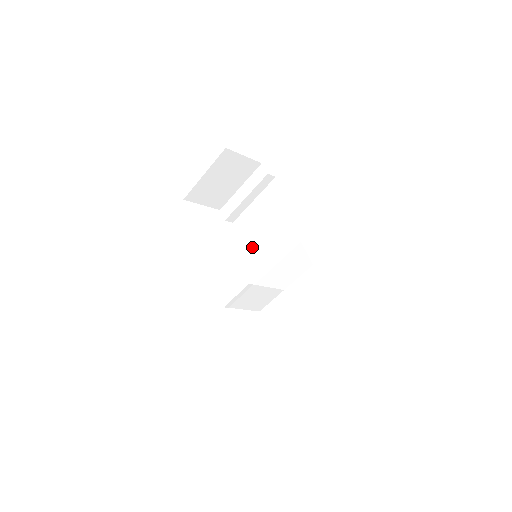
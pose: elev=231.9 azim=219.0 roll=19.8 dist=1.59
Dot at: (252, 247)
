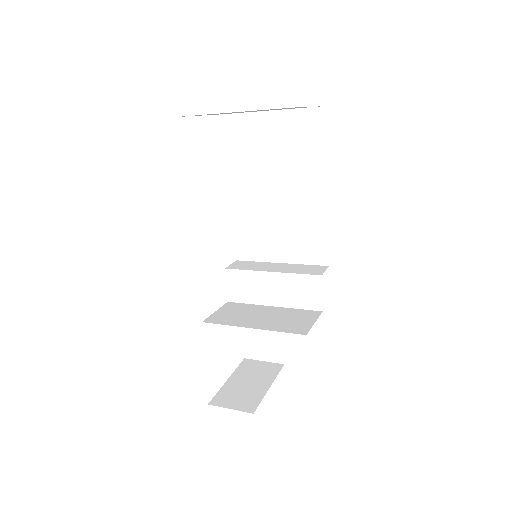
Dot at: (243, 198)
